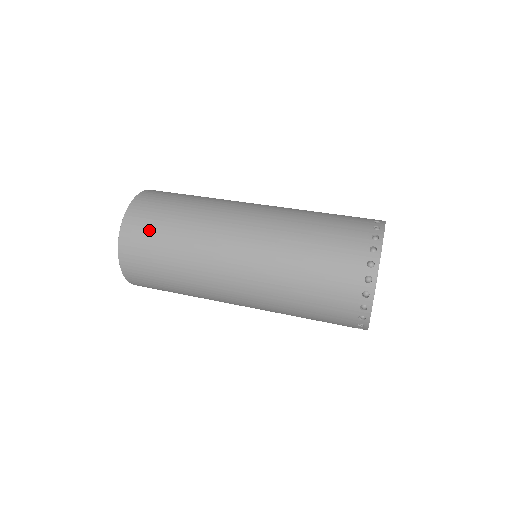
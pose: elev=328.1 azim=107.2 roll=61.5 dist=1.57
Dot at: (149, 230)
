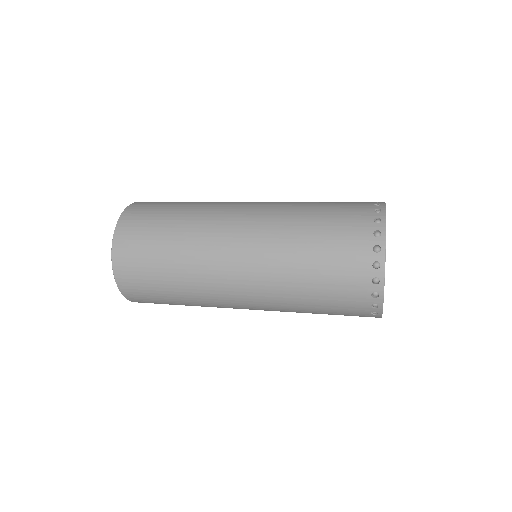
Dot at: (148, 218)
